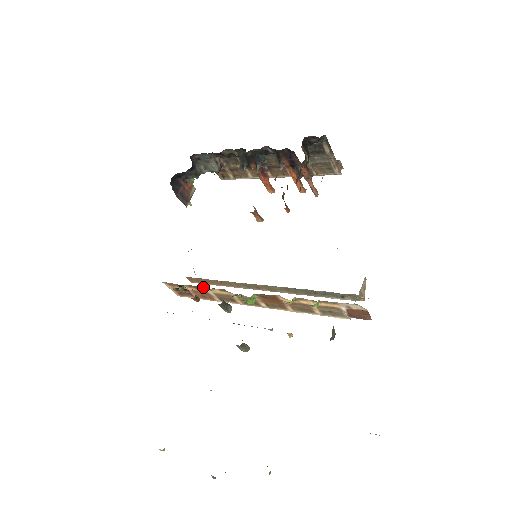
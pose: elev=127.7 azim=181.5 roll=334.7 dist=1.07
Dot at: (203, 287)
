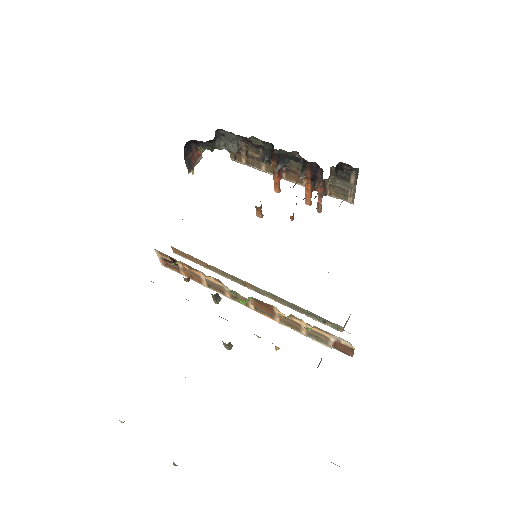
Dot at: occluded
